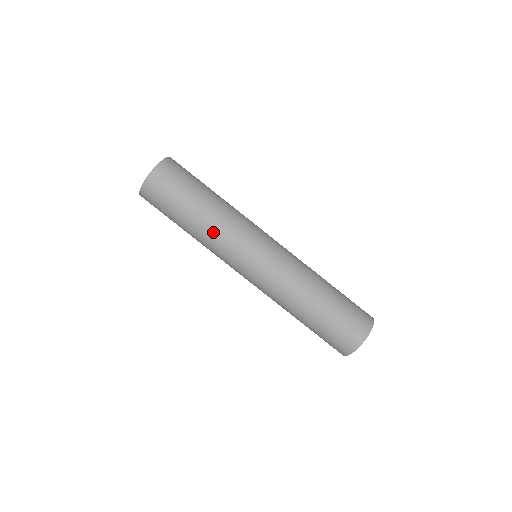
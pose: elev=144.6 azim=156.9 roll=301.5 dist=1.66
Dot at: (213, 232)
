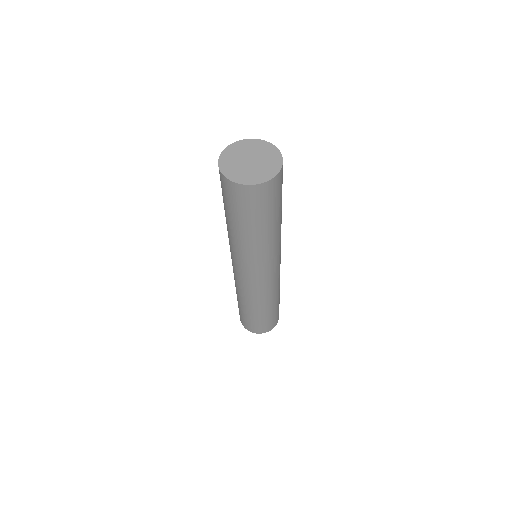
Dot at: (232, 240)
